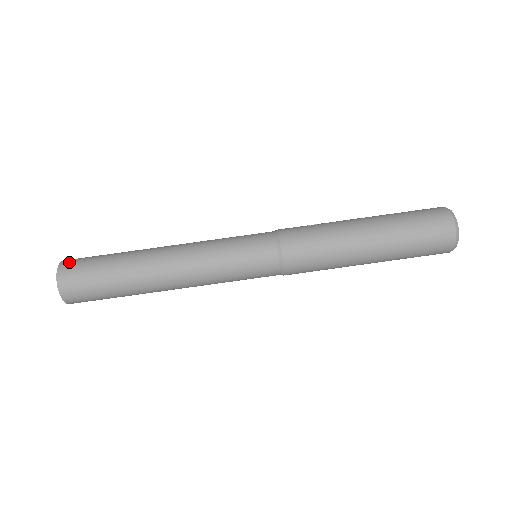
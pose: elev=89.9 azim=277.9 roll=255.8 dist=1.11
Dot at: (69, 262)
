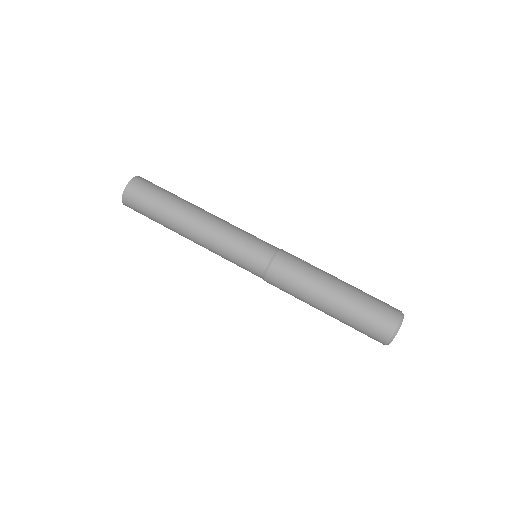
Dot at: (141, 180)
